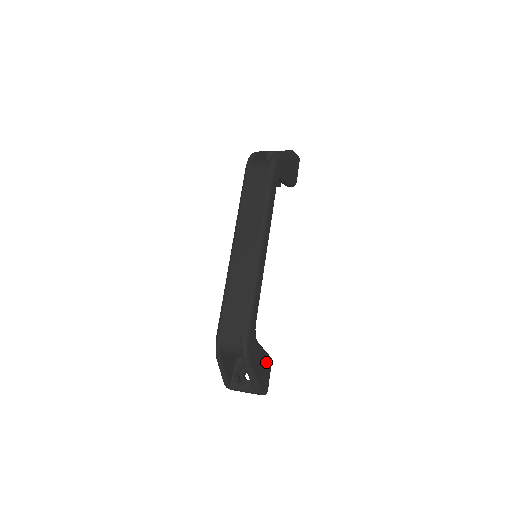
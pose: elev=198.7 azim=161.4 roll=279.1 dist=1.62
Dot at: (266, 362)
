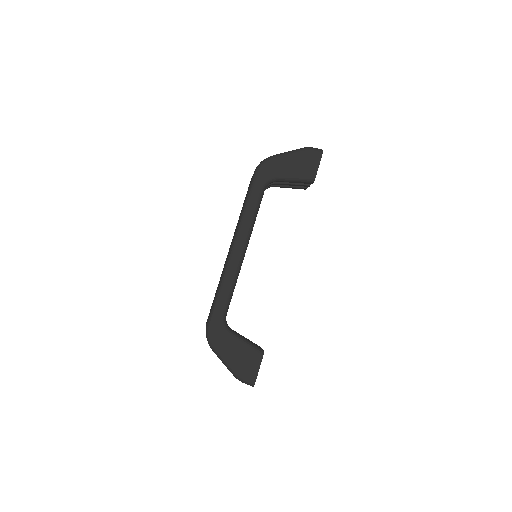
Dot at: (250, 354)
